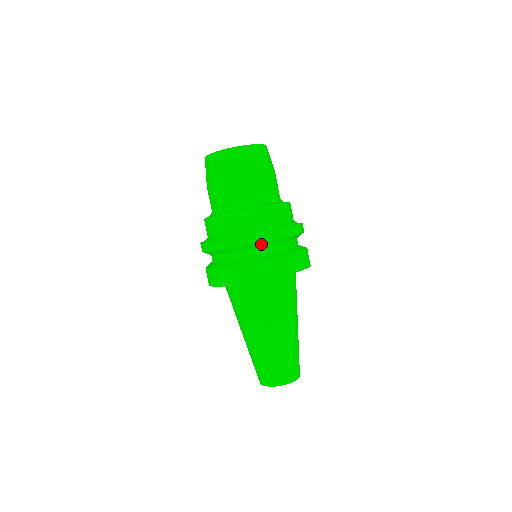
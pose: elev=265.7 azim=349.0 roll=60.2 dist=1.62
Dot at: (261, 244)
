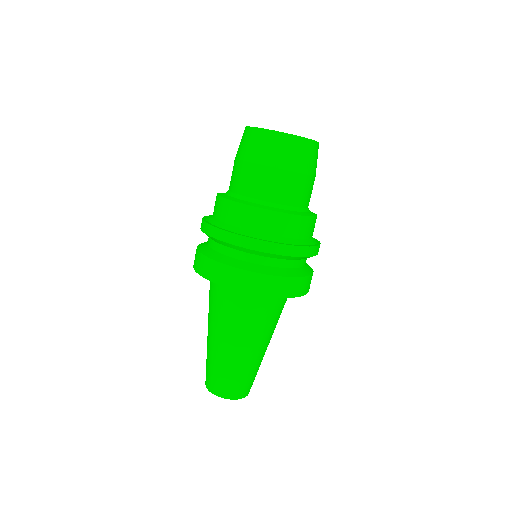
Dot at: (243, 249)
